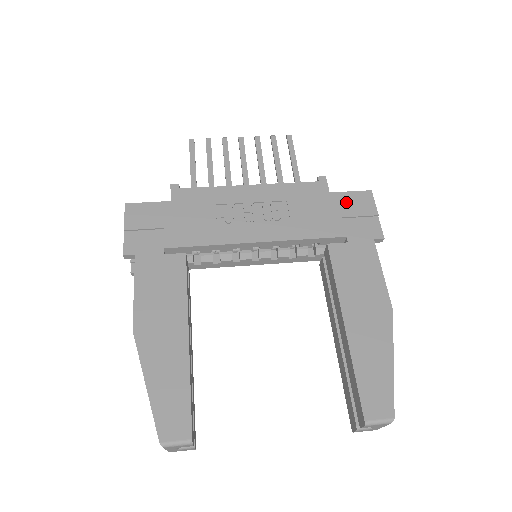
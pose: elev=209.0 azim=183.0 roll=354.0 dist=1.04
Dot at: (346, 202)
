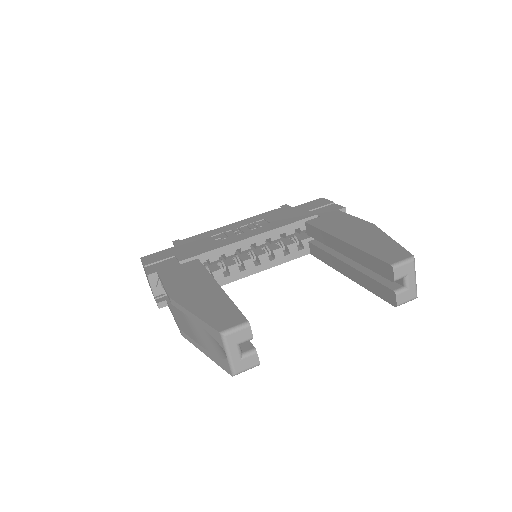
Dot at: (307, 206)
